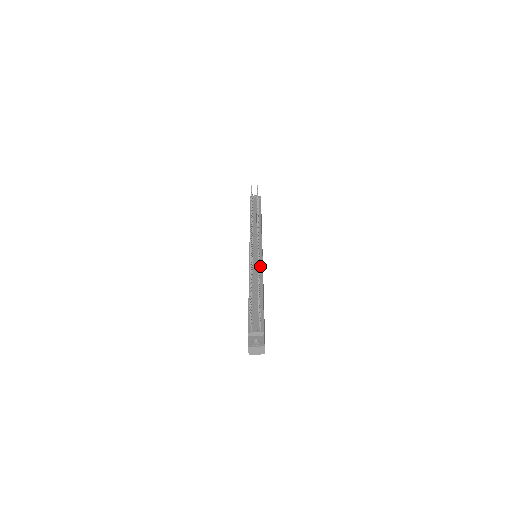
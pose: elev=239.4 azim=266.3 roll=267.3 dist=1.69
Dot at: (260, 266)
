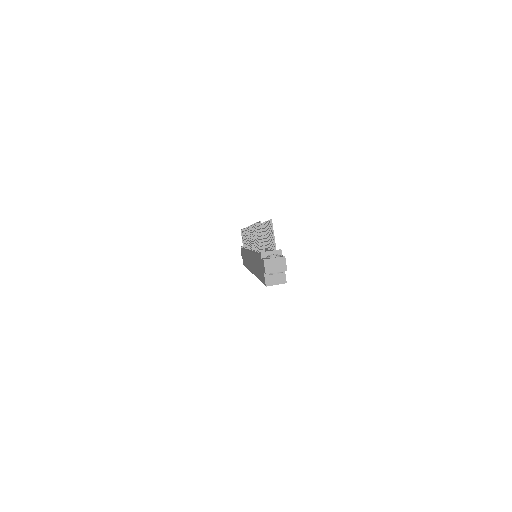
Dot at: occluded
